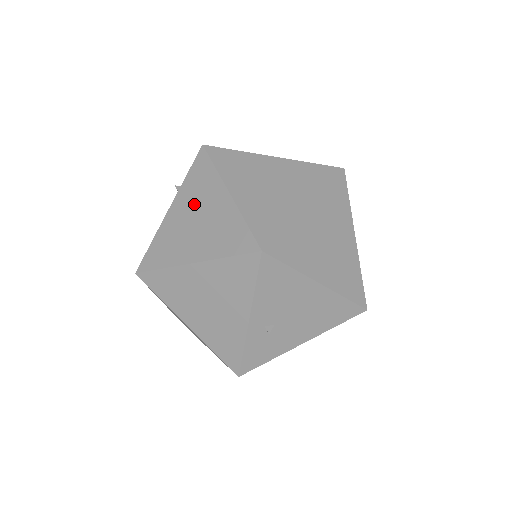
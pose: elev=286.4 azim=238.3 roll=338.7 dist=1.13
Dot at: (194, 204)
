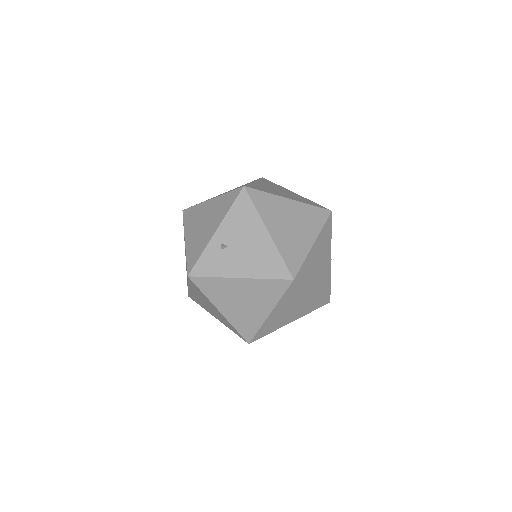
Dot at: (235, 188)
